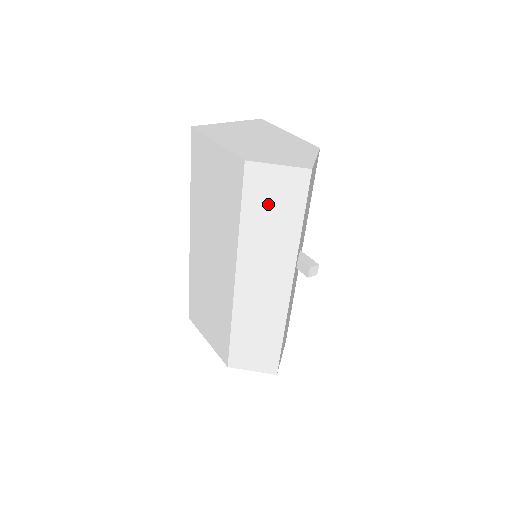
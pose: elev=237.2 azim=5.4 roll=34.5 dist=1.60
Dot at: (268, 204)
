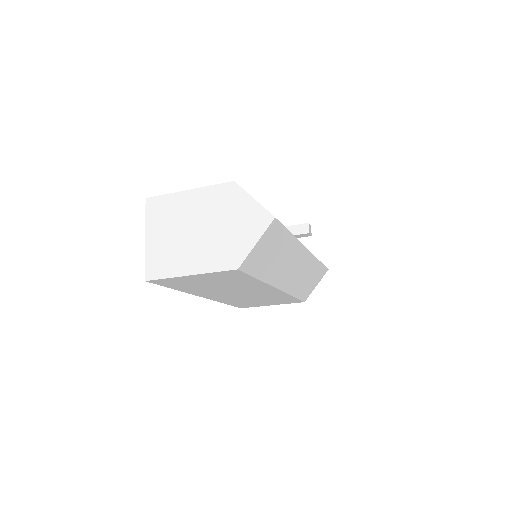
Dot at: (267, 257)
